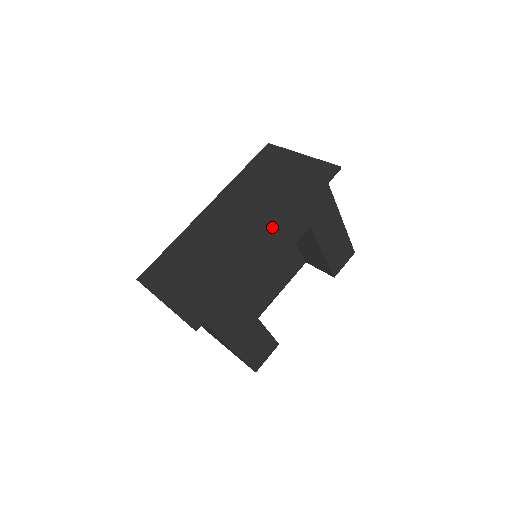
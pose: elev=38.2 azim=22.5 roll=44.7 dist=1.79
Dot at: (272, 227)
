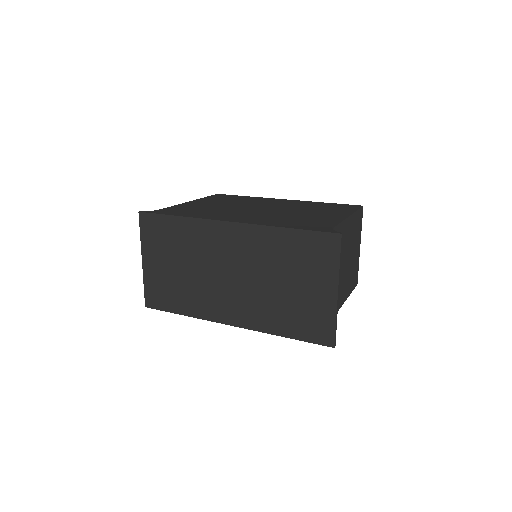
Dot at: (244, 316)
